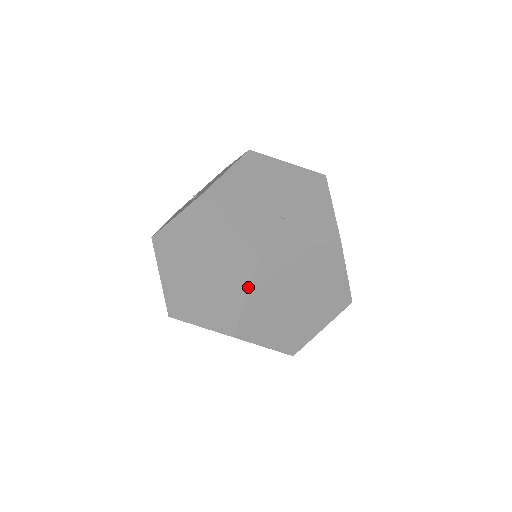
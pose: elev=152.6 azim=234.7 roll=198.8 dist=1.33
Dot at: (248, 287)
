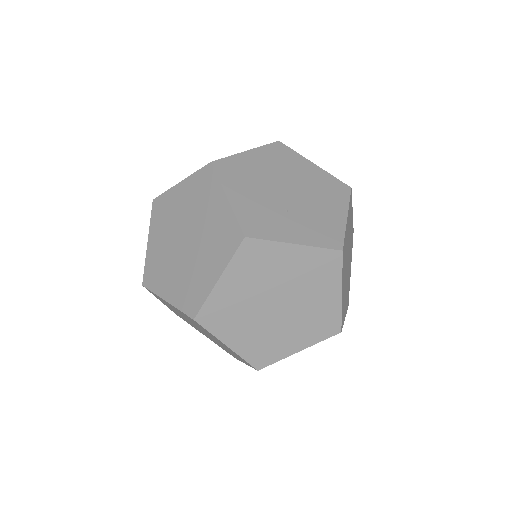
Dot at: (224, 267)
